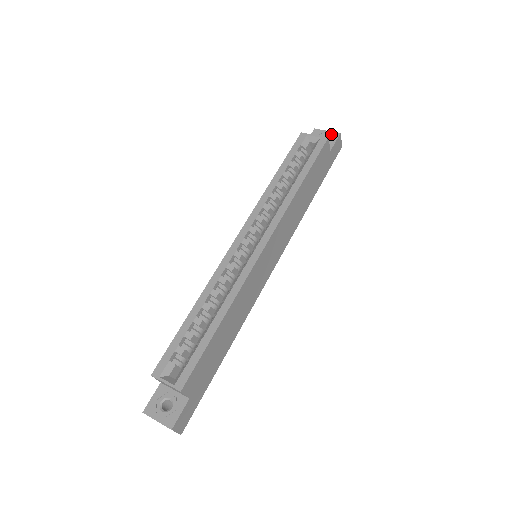
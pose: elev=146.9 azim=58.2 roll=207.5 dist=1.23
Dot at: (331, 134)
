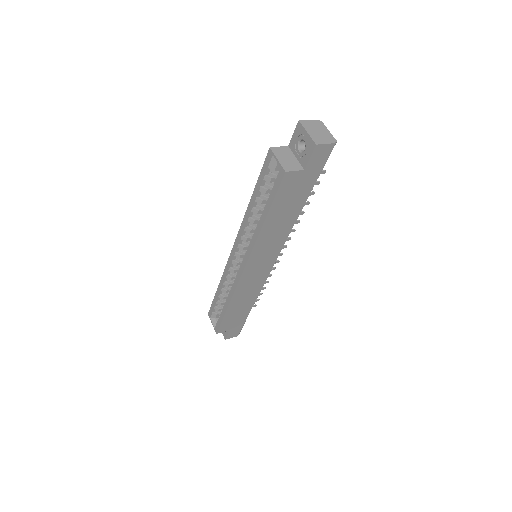
Dot at: (309, 141)
